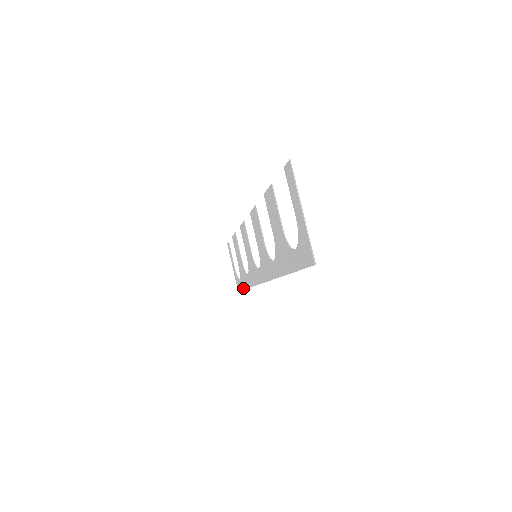
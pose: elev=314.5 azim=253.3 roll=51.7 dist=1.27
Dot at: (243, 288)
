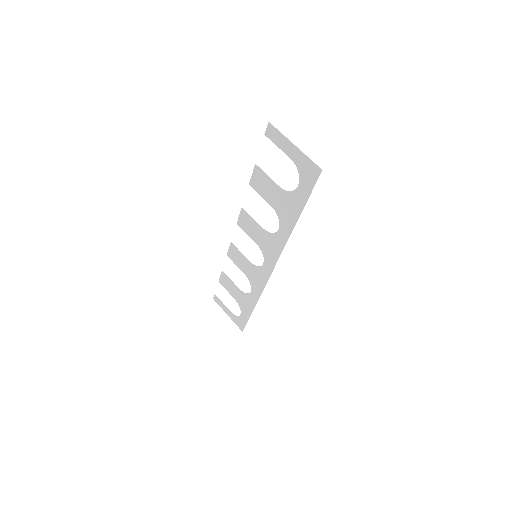
Dot at: (249, 316)
